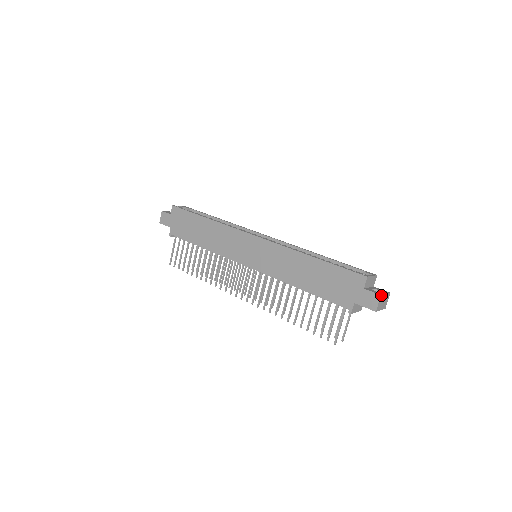
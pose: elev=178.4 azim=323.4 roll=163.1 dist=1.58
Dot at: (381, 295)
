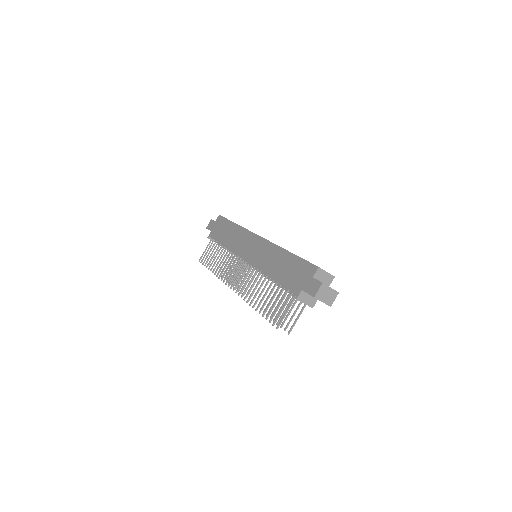
Dot at: (323, 283)
